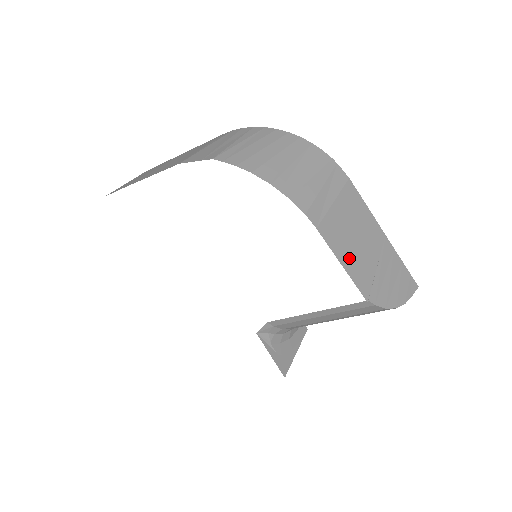
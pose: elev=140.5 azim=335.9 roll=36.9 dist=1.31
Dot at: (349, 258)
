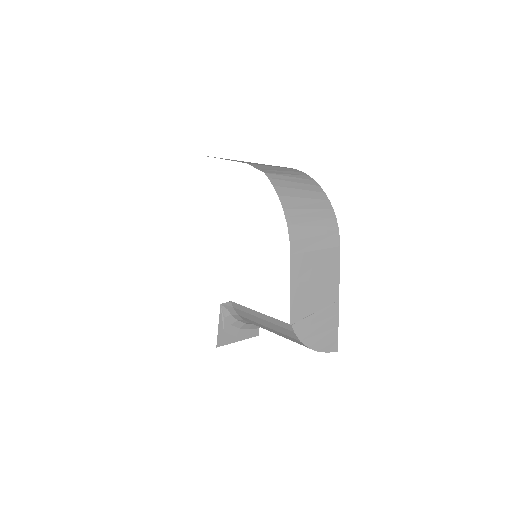
Dot at: (299, 290)
